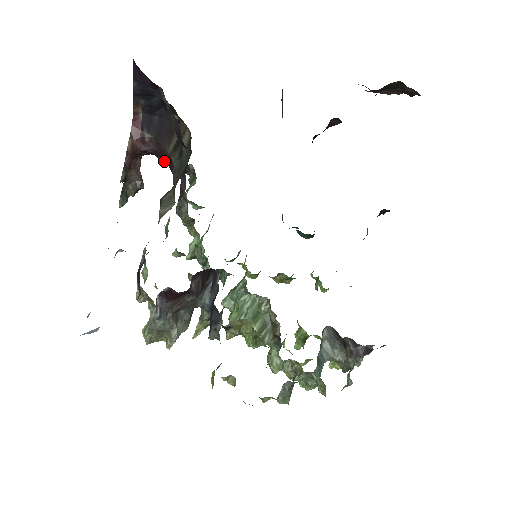
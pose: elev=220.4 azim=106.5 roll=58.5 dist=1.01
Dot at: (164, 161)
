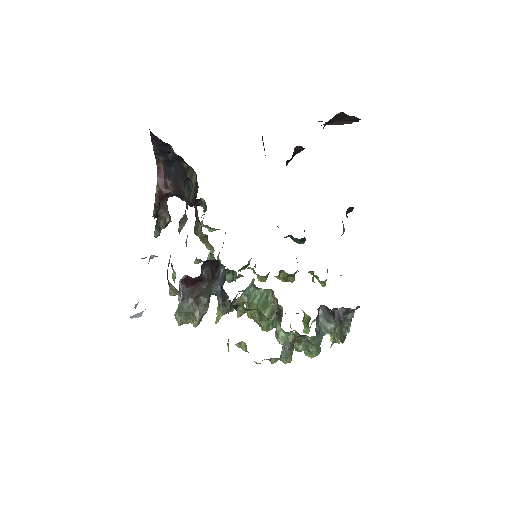
Dot at: (183, 199)
